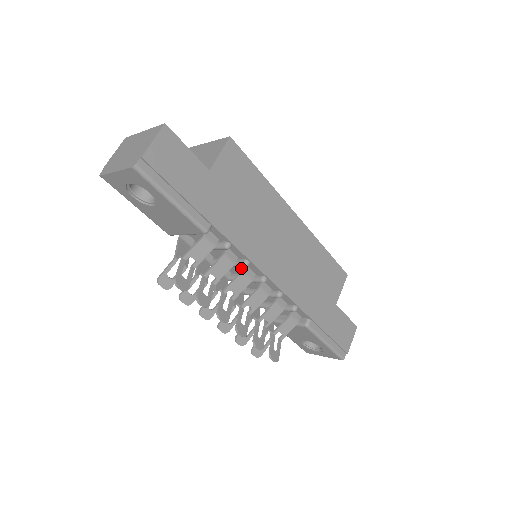
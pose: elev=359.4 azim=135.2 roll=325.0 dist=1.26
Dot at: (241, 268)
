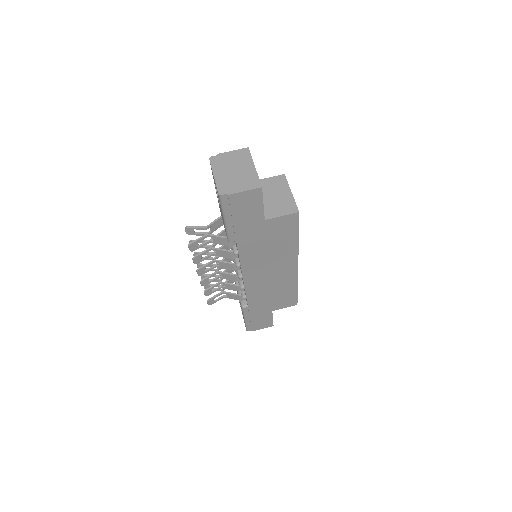
Dot at: occluded
